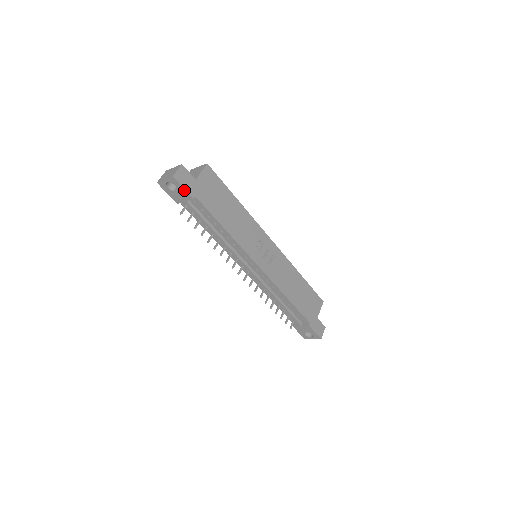
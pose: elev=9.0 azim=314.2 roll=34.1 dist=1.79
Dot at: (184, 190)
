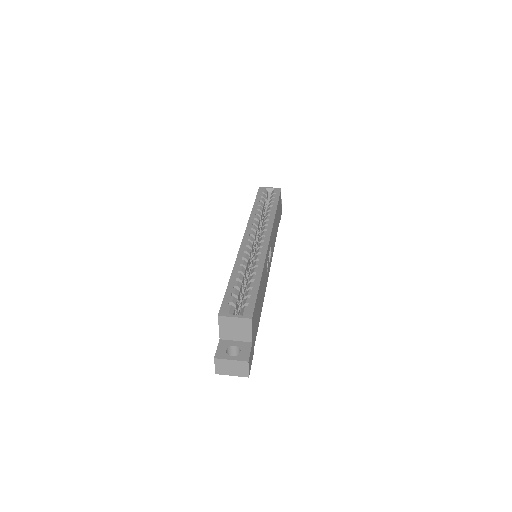
Dot at: occluded
